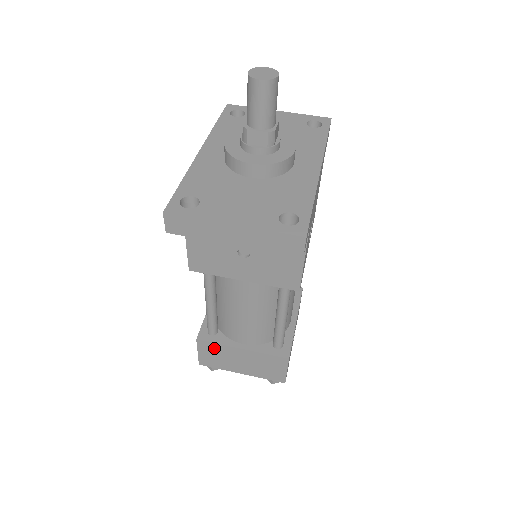
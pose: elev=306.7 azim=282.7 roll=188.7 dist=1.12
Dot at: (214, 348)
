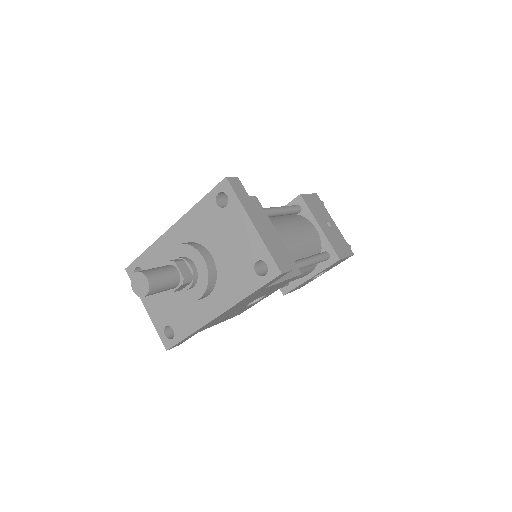
Dot at: occluded
